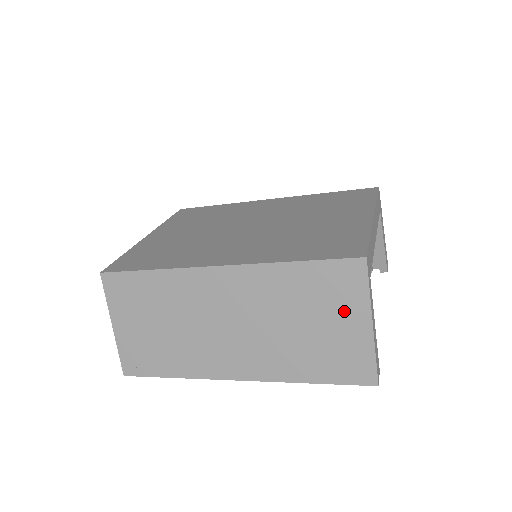
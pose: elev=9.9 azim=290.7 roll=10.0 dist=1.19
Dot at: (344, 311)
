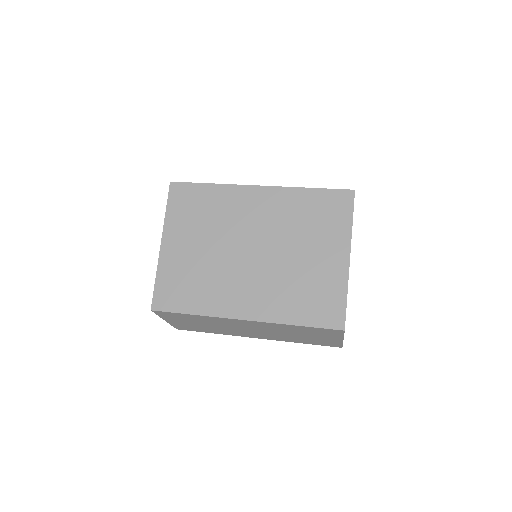
Dot at: (327, 336)
